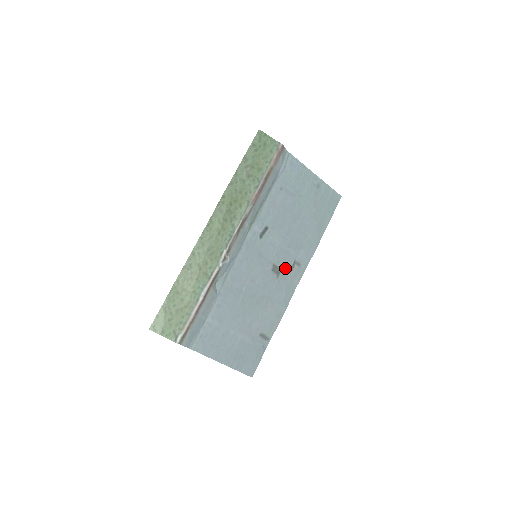
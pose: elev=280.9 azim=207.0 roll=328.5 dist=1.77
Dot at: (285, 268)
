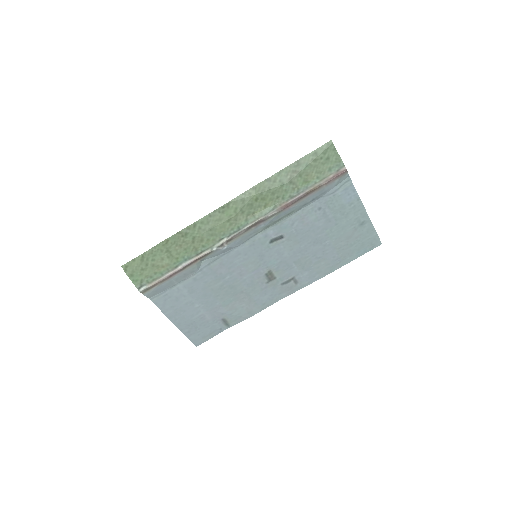
Dot at: (280, 279)
